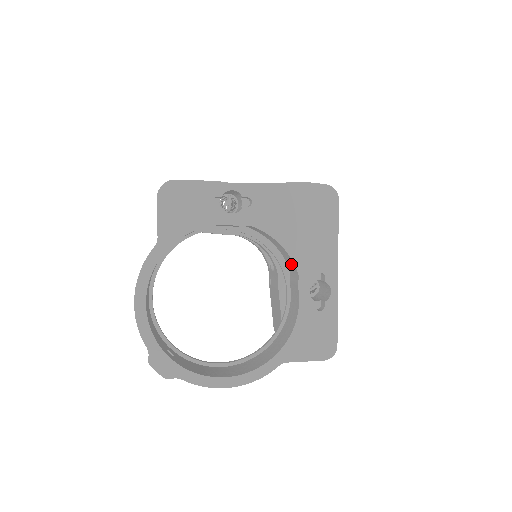
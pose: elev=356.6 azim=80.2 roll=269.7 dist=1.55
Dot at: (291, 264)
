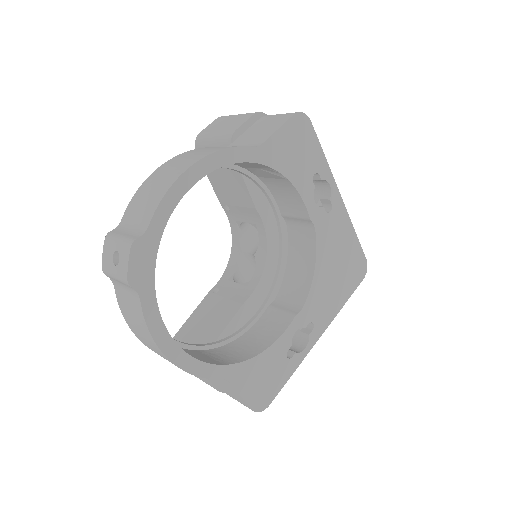
Dot at: (296, 293)
